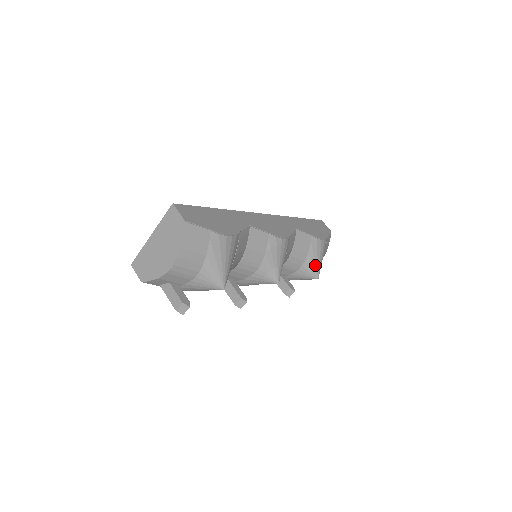
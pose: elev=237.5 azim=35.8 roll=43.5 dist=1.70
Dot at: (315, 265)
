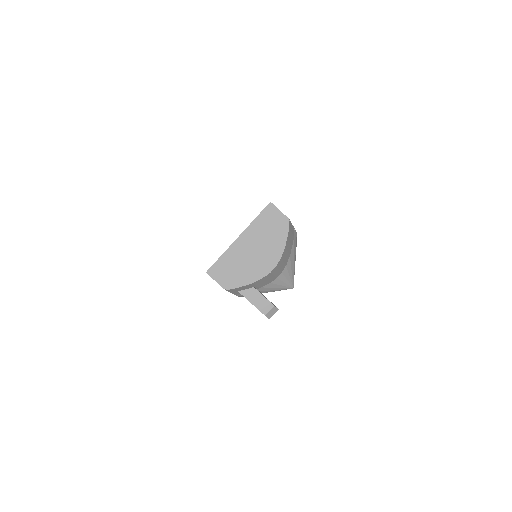
Dot at: occluded
